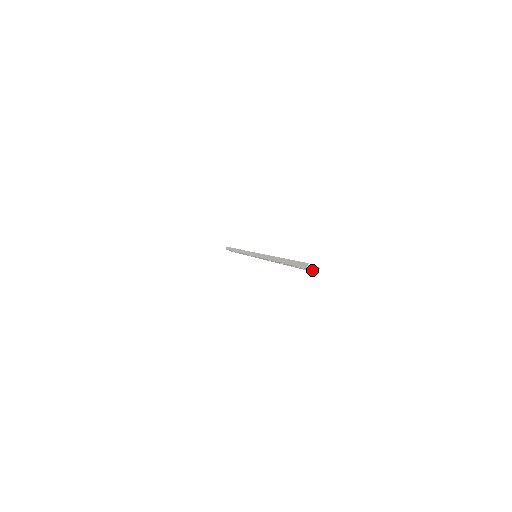
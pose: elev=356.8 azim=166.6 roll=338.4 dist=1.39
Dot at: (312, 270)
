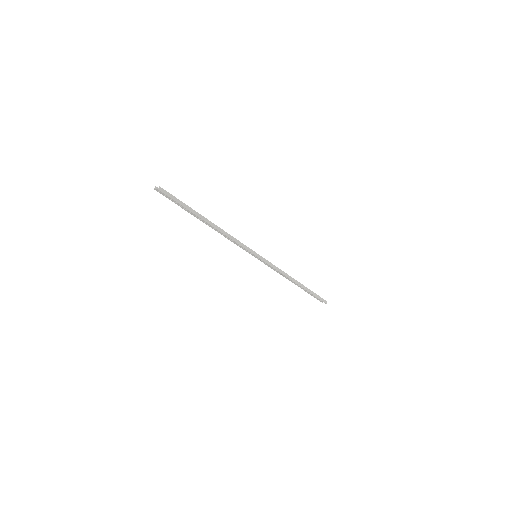
Dot at: (166, 194)
